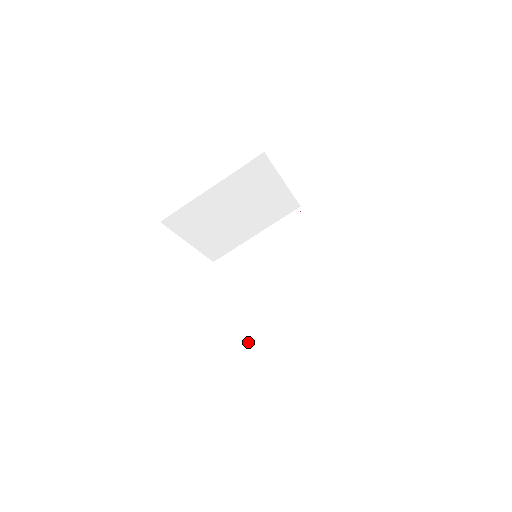
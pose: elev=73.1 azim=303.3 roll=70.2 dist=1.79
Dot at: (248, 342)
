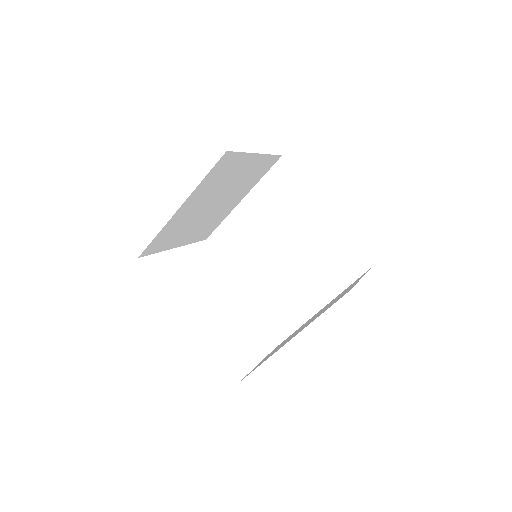
Dot at: (276, 335)
